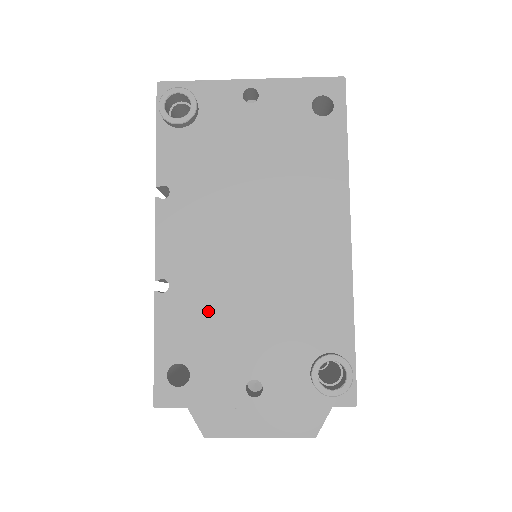
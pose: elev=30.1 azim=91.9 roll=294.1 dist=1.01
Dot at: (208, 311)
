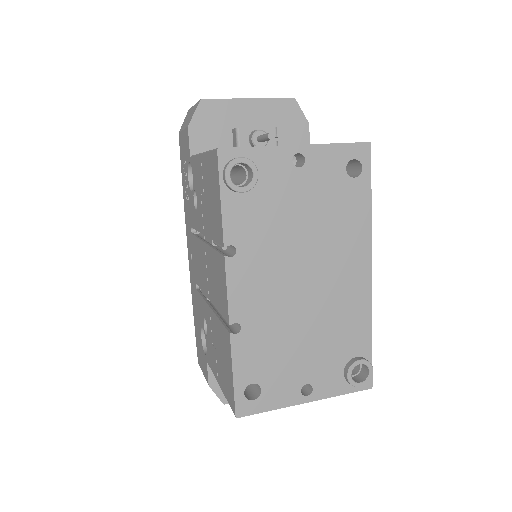
Dot at: (272, 342)
